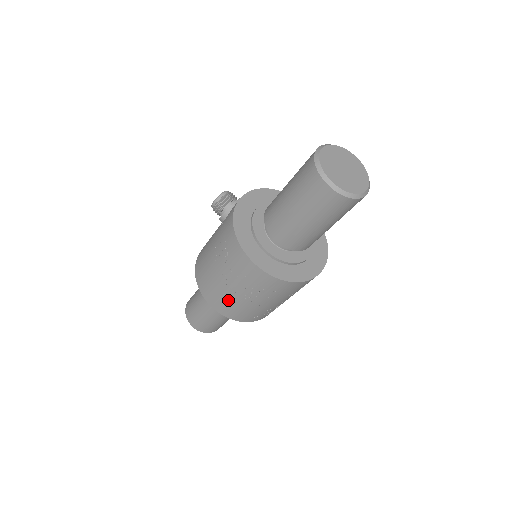
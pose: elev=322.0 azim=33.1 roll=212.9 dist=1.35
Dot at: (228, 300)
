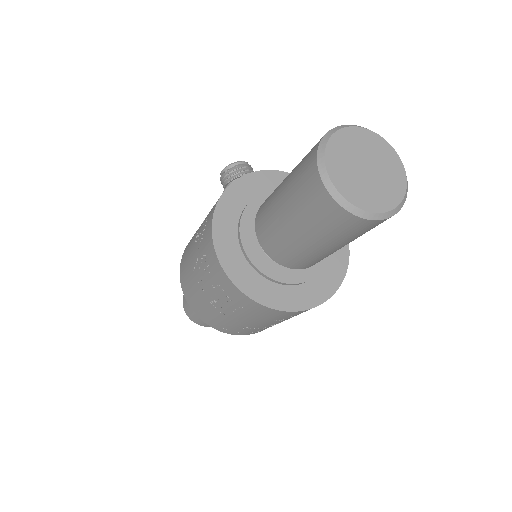
Dot at: (197, 295)
